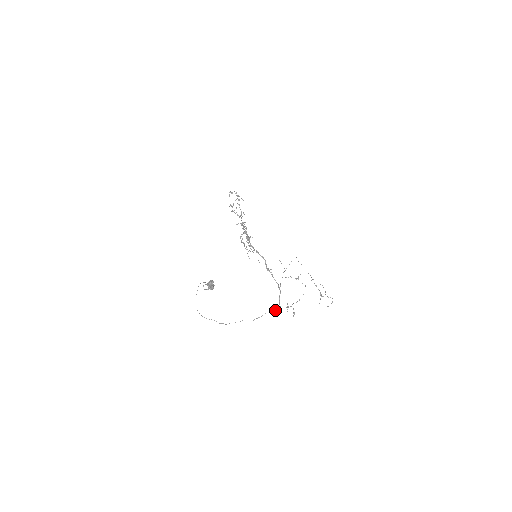
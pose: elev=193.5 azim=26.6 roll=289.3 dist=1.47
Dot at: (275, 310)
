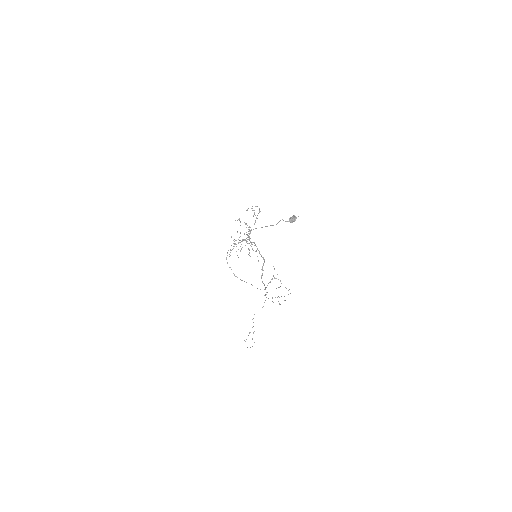
Dot at: occluded
